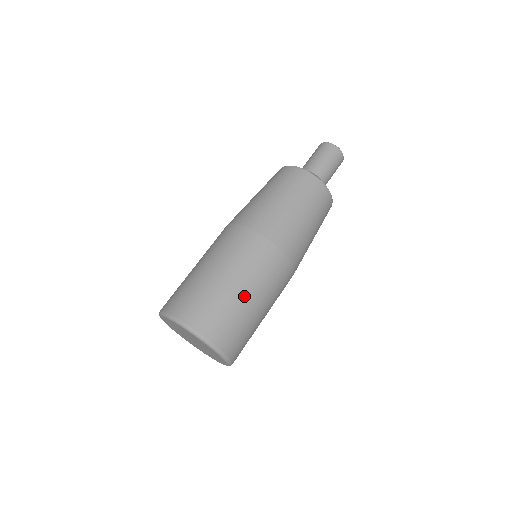
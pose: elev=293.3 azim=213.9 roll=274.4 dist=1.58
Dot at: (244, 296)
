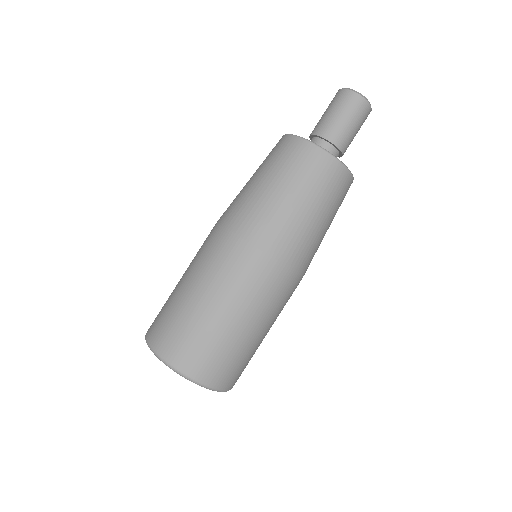
Dot at: (257, 335)
